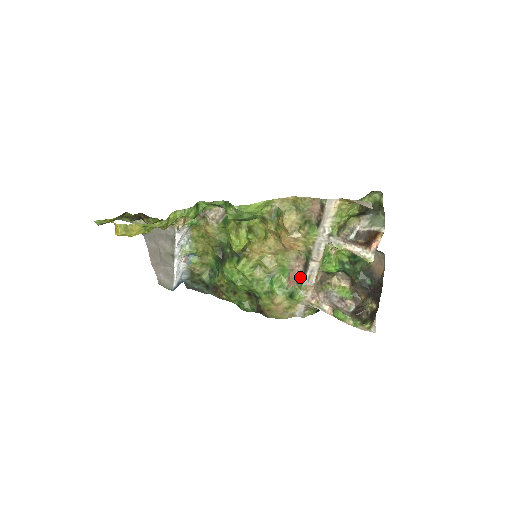
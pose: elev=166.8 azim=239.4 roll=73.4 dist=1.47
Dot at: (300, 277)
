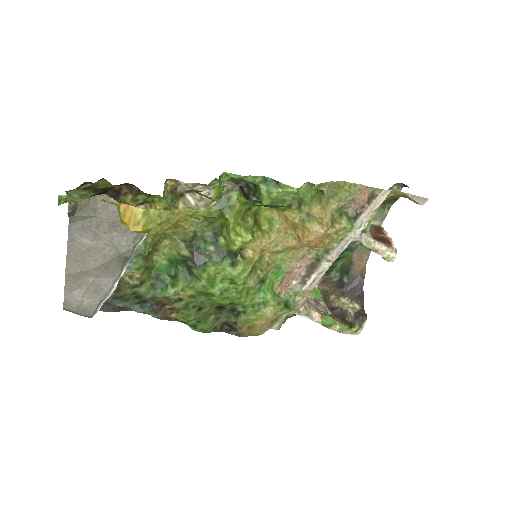
Dot at: (297, 281)
